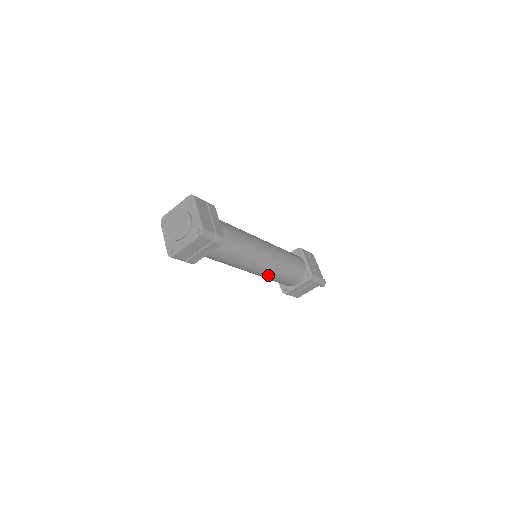
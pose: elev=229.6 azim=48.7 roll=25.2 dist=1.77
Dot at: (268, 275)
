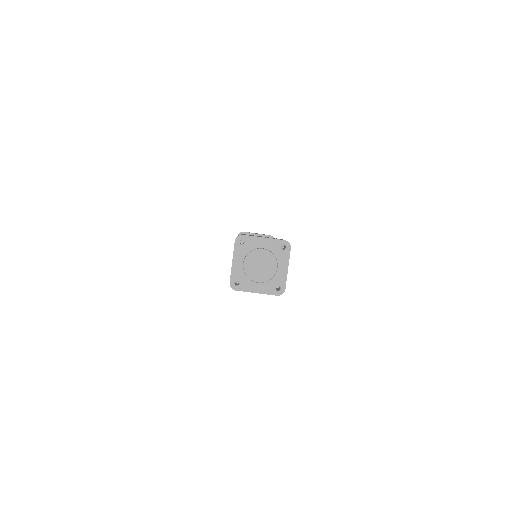
Dot at: occluded
